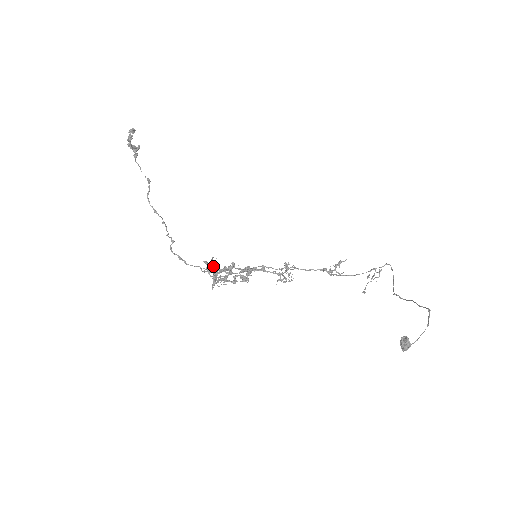
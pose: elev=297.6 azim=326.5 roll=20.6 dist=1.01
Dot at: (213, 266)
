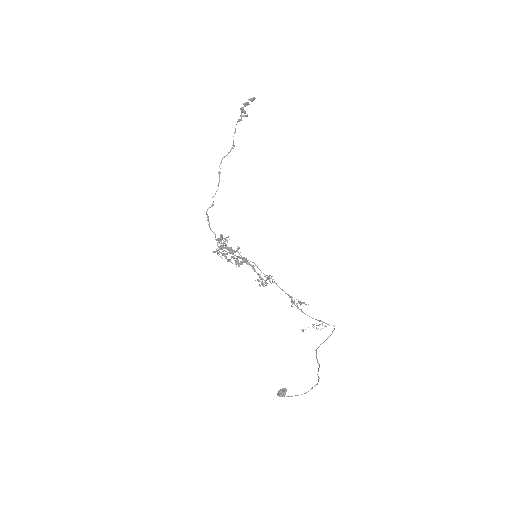
Dot at: (224, 242)
